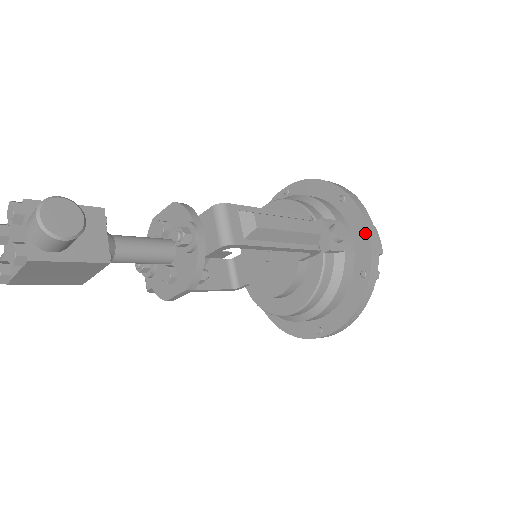
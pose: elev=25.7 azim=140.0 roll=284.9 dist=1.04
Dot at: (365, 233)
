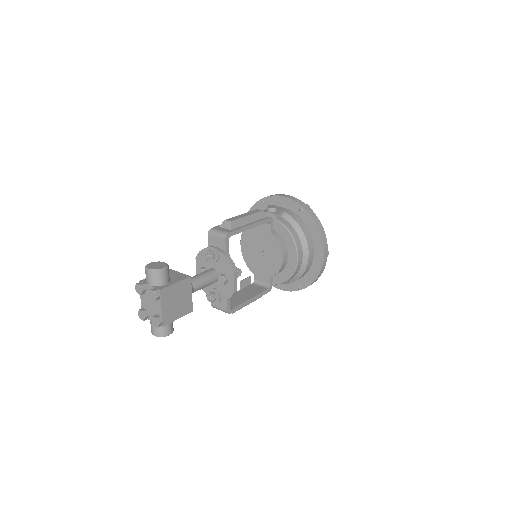
Dot at: (283, 199)
